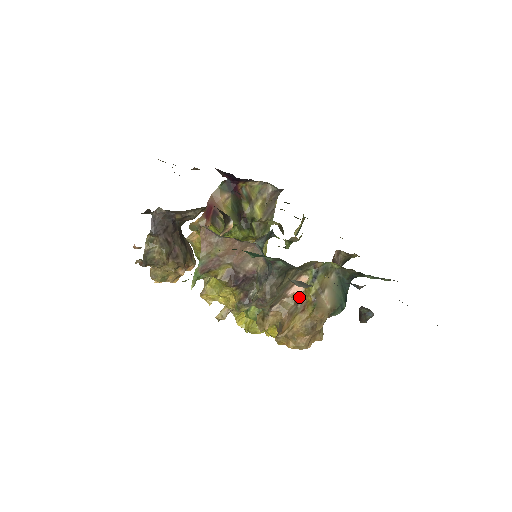
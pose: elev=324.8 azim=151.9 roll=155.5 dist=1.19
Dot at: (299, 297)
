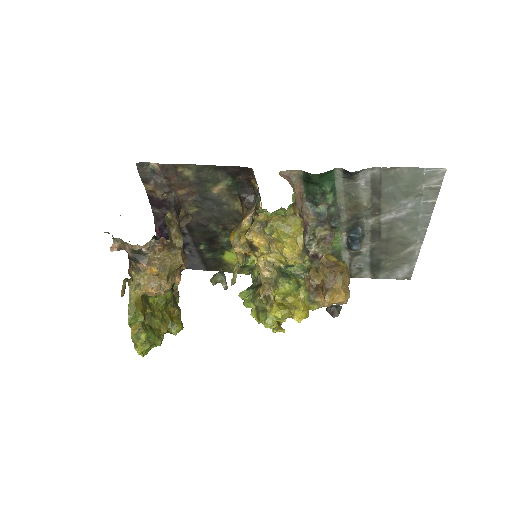
Dot at: (327, 259)
